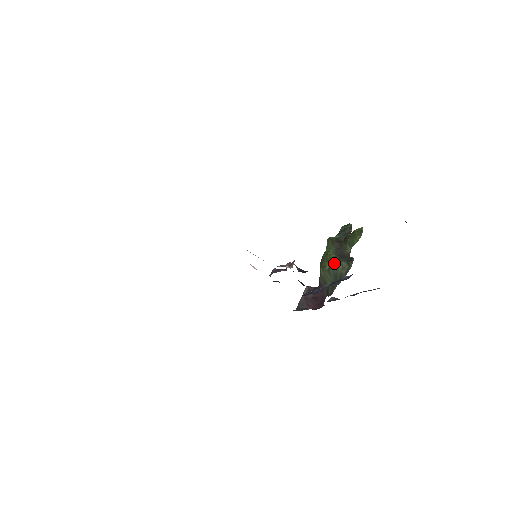
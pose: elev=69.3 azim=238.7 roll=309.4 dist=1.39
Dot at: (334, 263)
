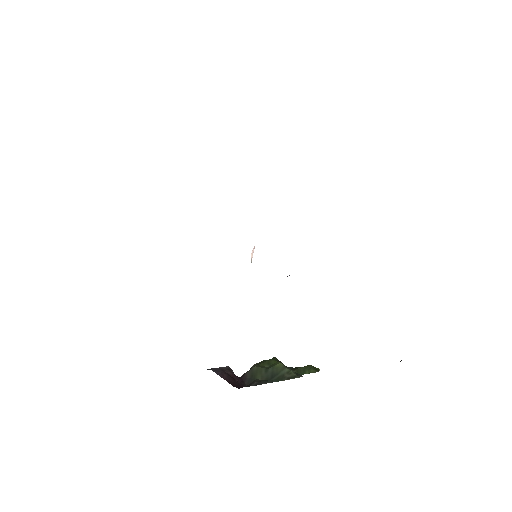
Dot at: (280, 364)
